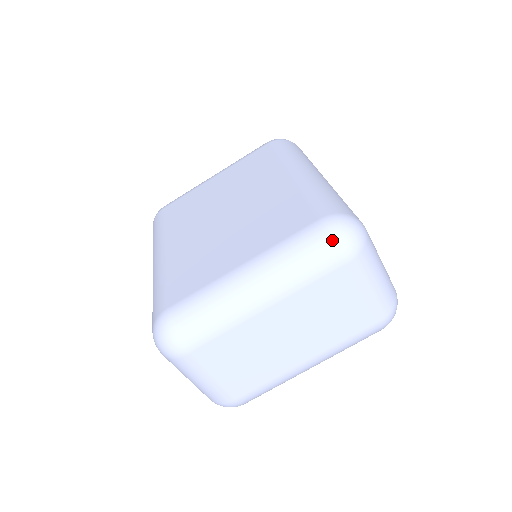
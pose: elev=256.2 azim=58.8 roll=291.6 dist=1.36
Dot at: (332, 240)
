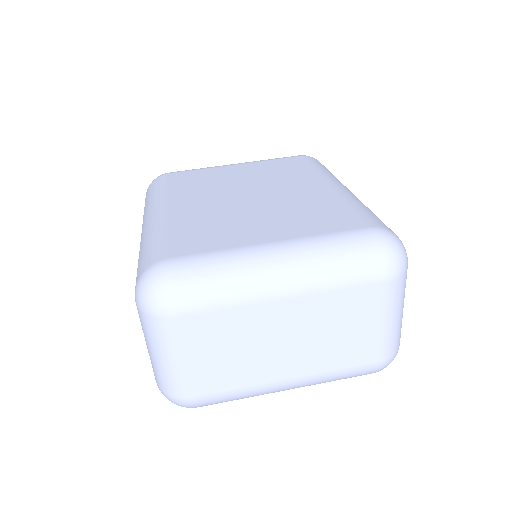
Dot at: (380, 251)
